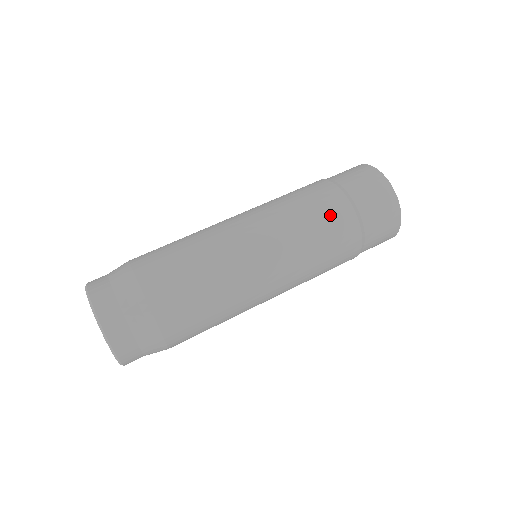
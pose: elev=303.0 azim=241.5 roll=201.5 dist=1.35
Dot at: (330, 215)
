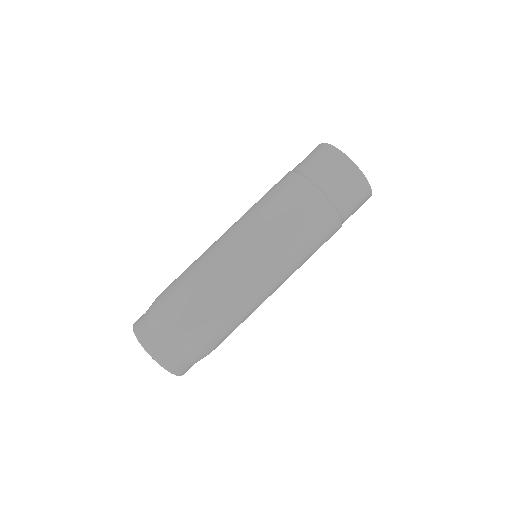
Dot at: (326, 237)
